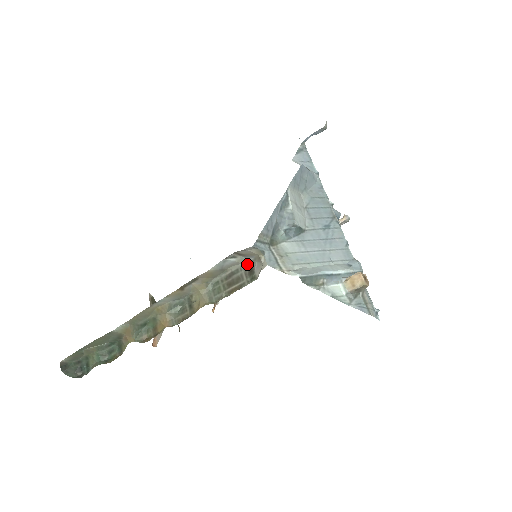
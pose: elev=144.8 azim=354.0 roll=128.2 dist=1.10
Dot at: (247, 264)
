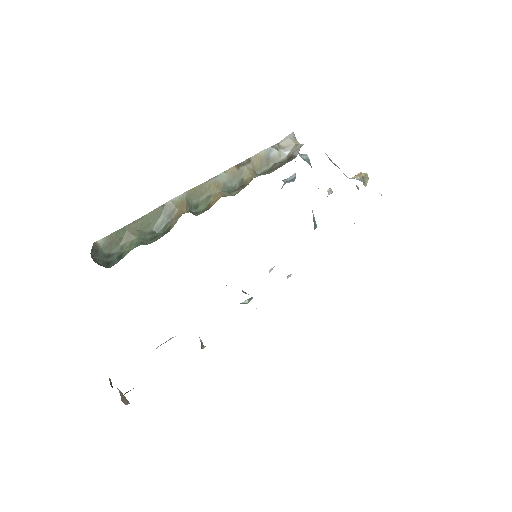
Dot at: (285, 159)
